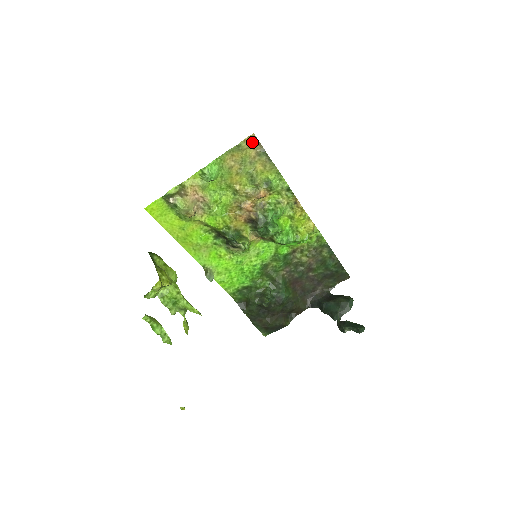
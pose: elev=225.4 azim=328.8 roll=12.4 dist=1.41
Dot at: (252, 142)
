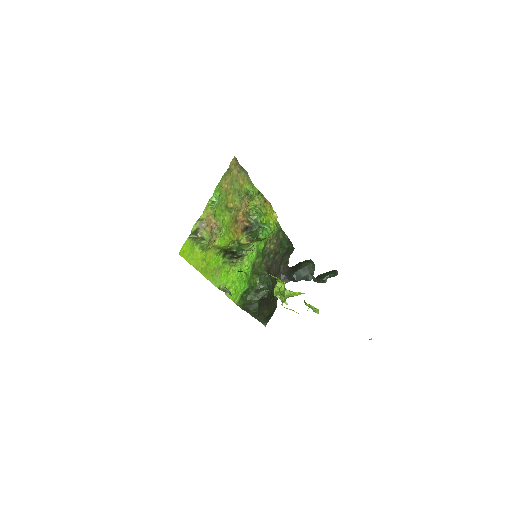
Dot at: (234, 163)
